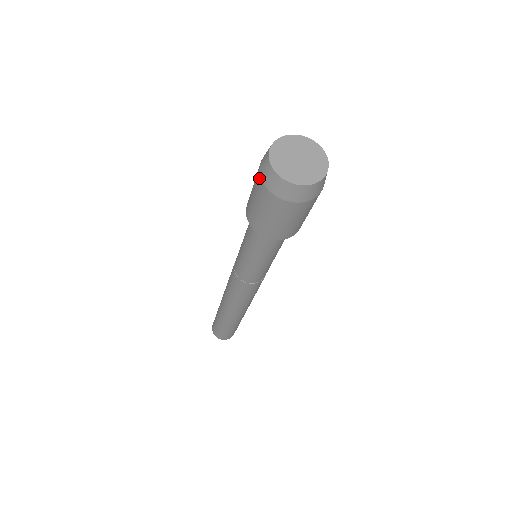
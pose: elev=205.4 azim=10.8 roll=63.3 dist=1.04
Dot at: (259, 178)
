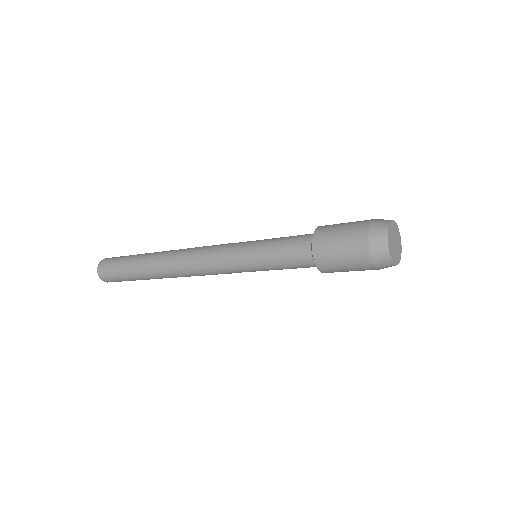
Dot at: (366, 227)
